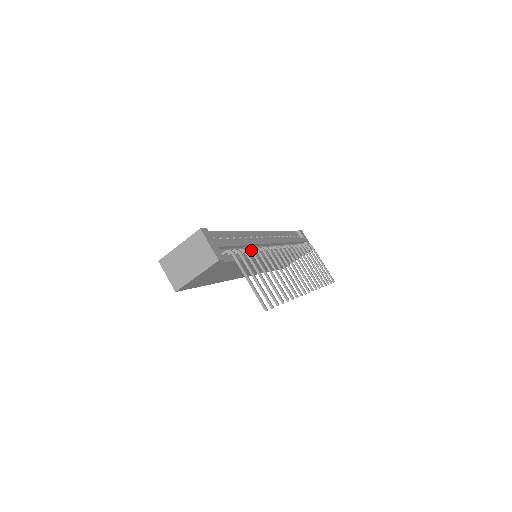
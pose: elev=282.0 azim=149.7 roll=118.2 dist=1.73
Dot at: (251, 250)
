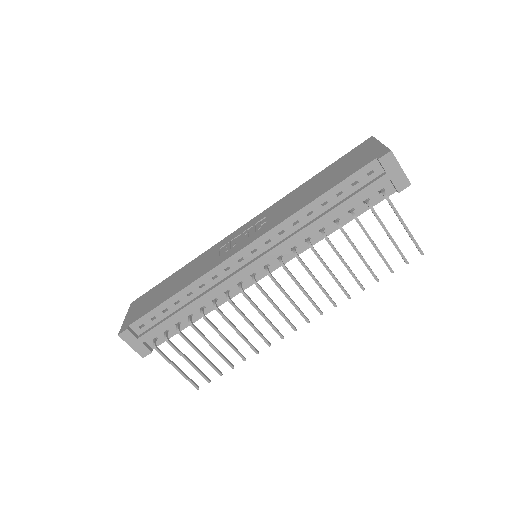
Dot at: (190, 325)
